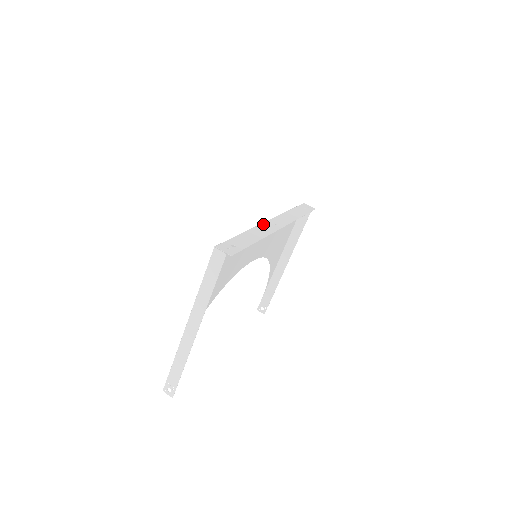
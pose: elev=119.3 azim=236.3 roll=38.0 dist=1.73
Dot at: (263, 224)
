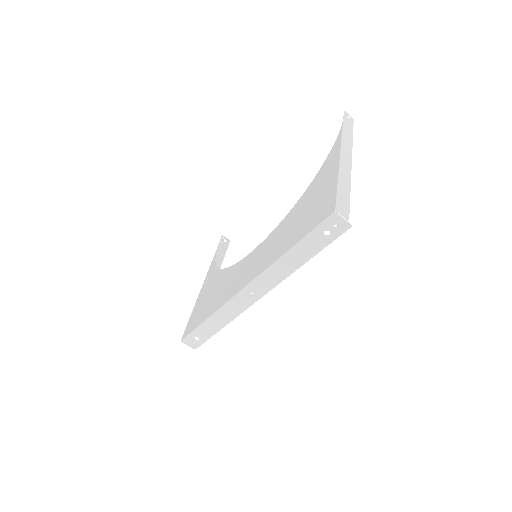
Dot at: (234, 299)
